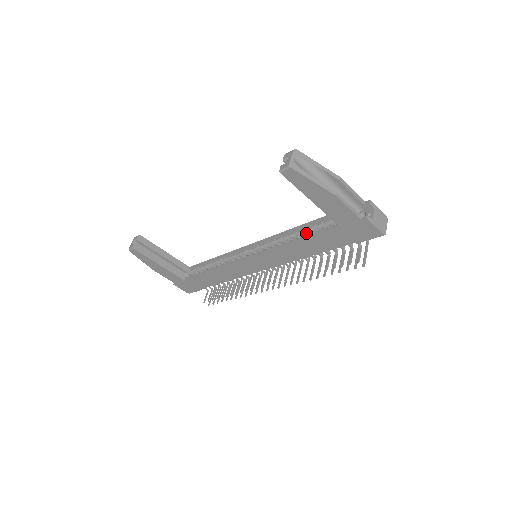
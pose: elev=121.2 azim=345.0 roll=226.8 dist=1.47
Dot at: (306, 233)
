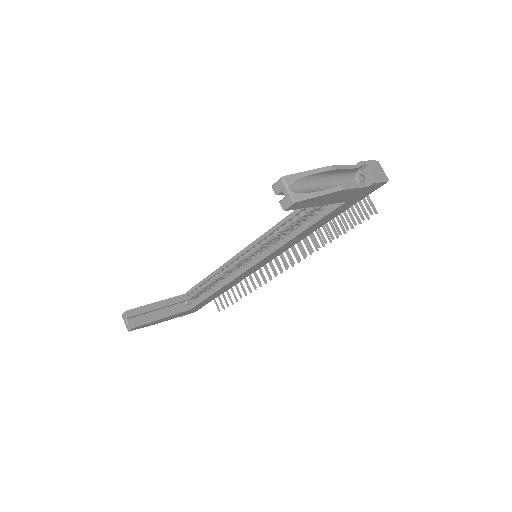
Dot at: (303, 217)
